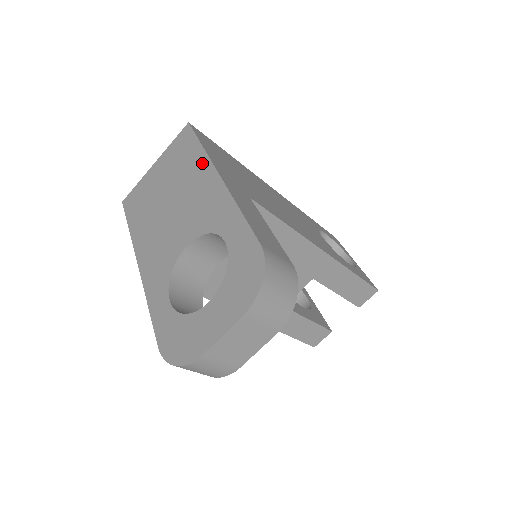
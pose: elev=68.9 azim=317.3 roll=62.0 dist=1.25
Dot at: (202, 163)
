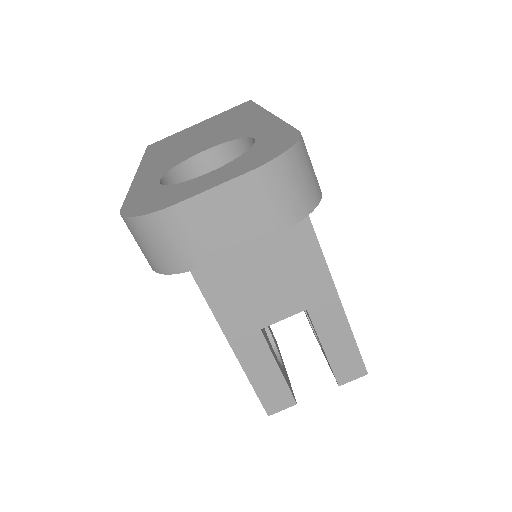
Dot at: (253, 111)
